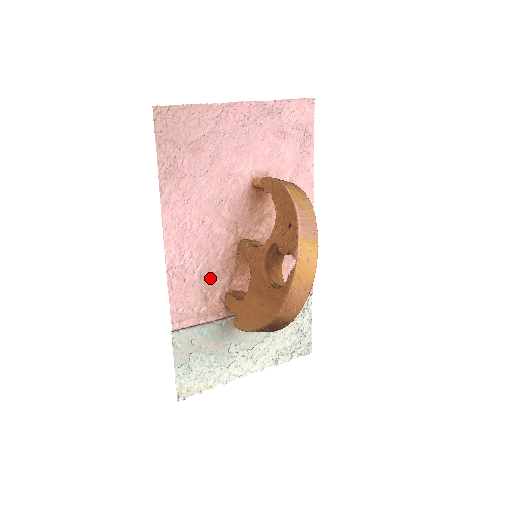
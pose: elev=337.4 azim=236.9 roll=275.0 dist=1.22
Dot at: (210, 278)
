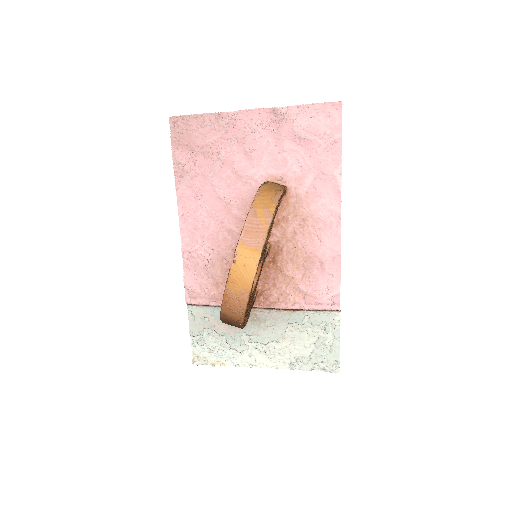
Dot at: (222, 268)
